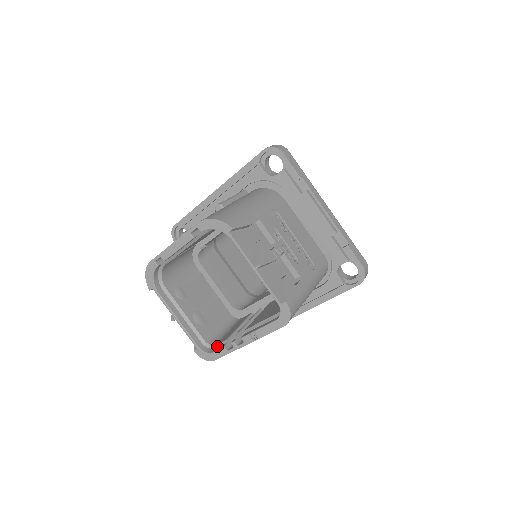
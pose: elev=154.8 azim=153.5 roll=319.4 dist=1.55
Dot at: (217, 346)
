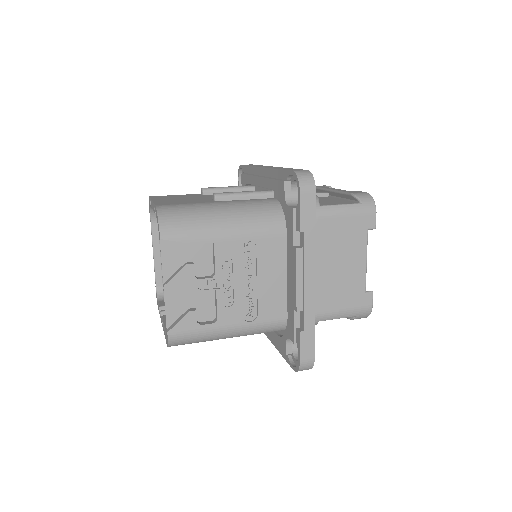
Dot at: occluded
